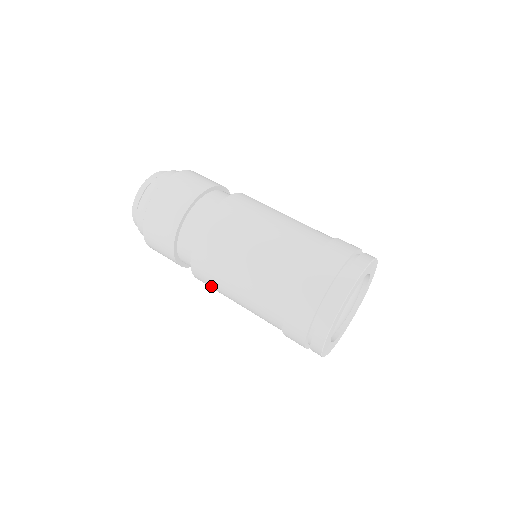
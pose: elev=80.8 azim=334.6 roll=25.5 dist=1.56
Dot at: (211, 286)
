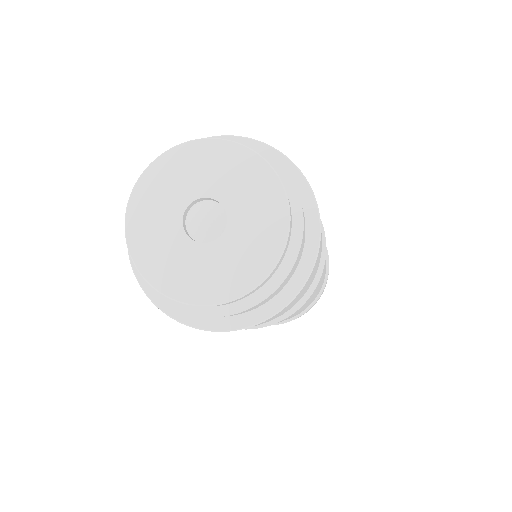
Dot at: occluded
